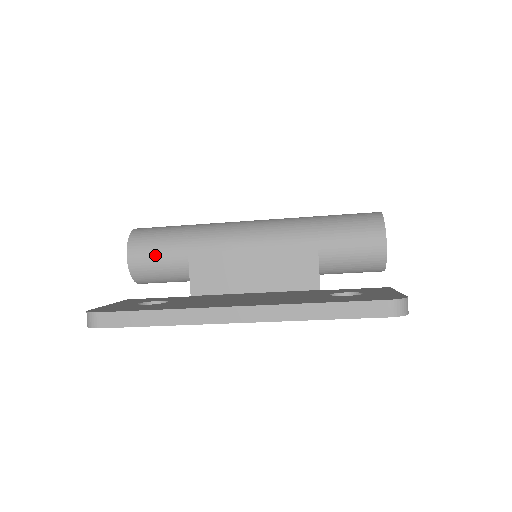
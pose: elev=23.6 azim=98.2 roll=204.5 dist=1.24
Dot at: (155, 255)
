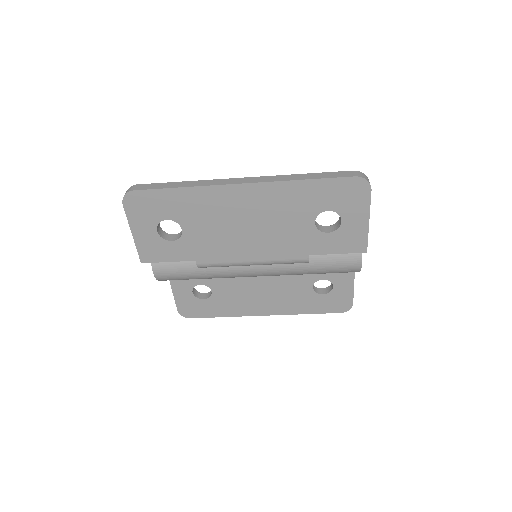
Dot at: occluded
